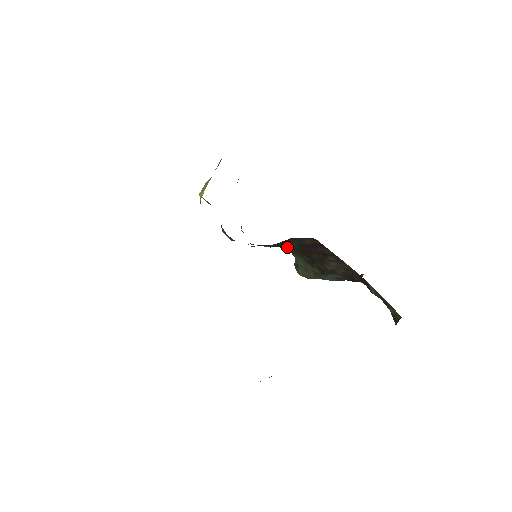
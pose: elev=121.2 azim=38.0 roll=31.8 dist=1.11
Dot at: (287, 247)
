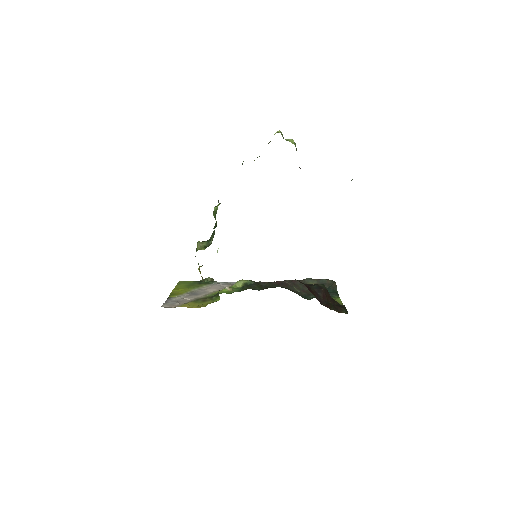
Dot at: occluded
